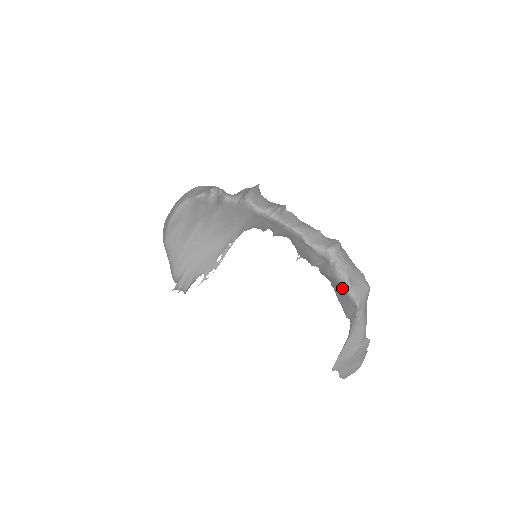
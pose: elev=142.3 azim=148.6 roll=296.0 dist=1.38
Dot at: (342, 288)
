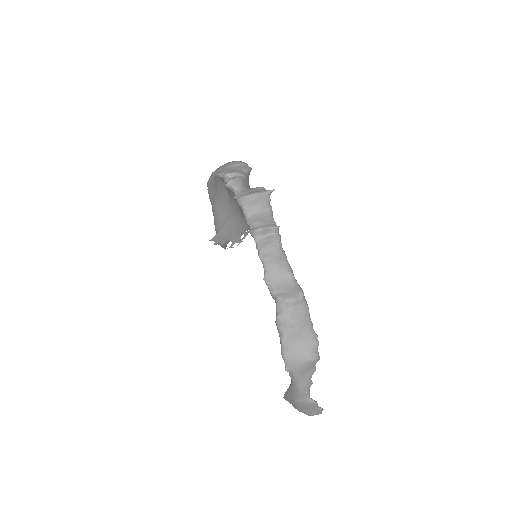
Dot at: occluded
